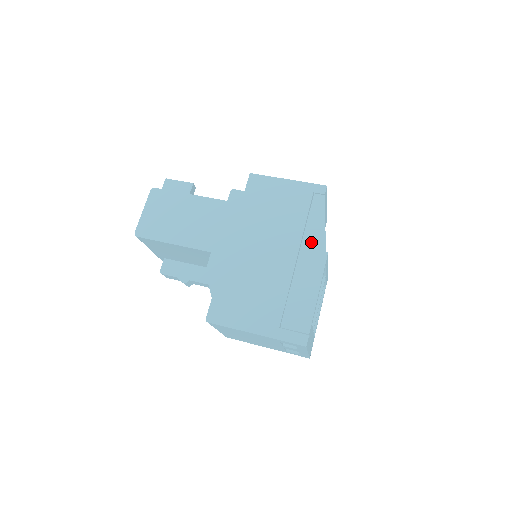
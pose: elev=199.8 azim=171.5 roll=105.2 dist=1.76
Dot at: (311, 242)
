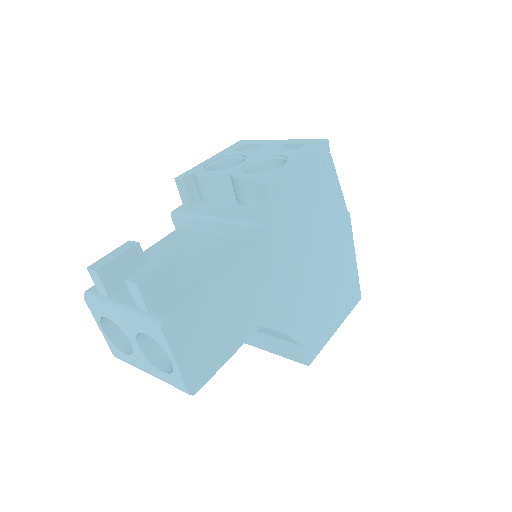
Dot at: (339, 215)
